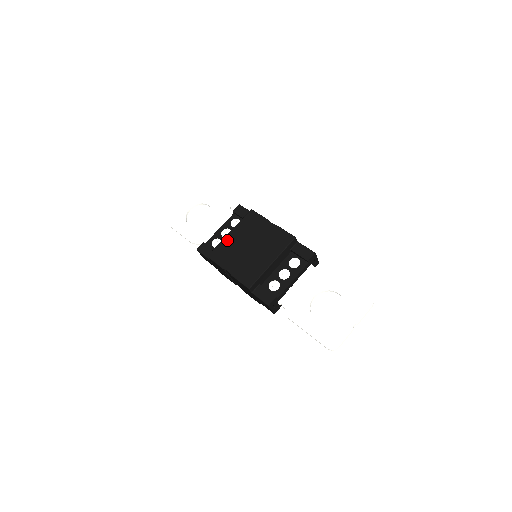
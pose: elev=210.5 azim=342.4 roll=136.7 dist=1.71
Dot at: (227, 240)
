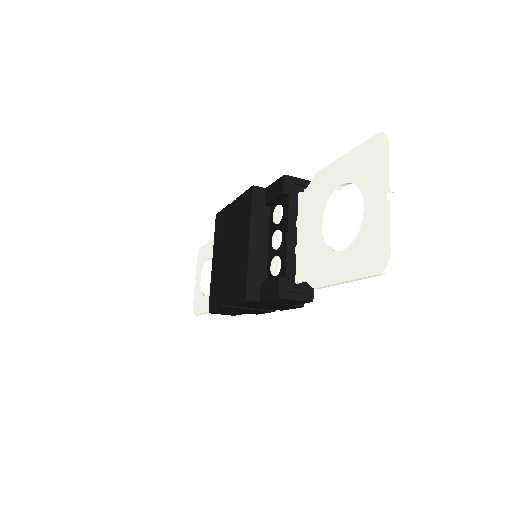
Dot at: (213, 271)
